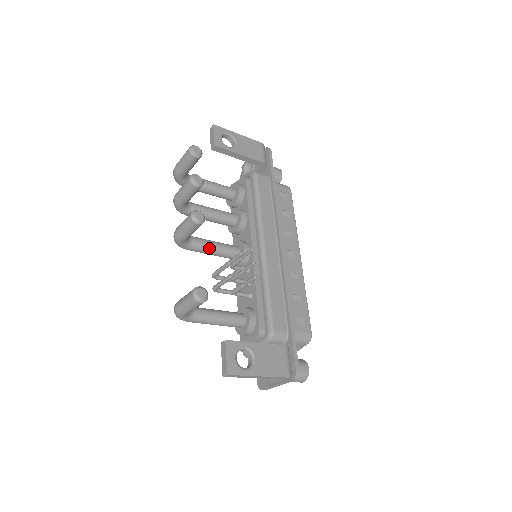
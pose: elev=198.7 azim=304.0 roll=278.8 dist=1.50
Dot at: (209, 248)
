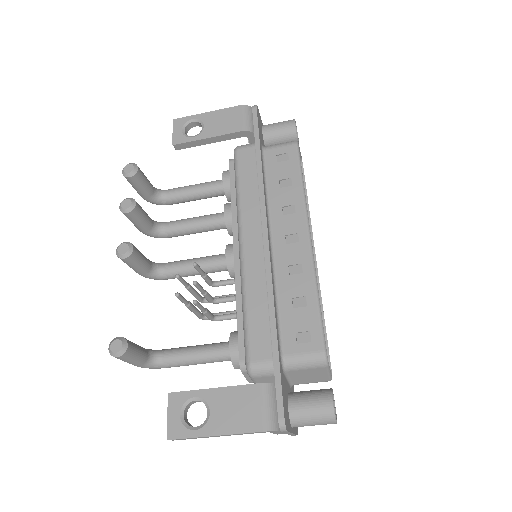
Dot at: (186, 270)
